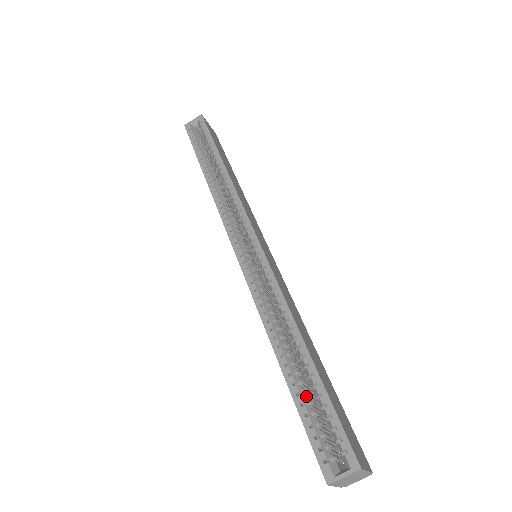
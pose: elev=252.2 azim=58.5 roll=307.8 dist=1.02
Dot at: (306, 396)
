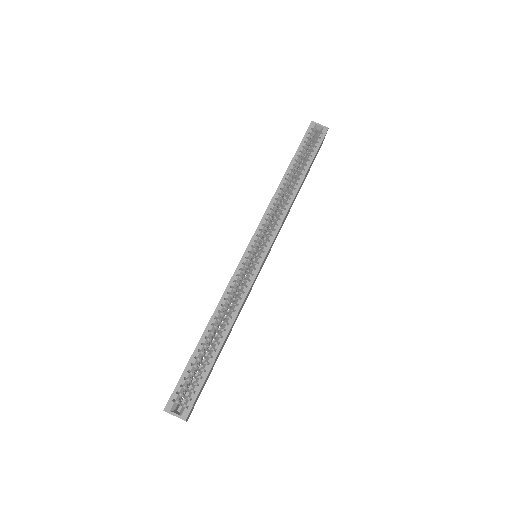
Dot at: (198, 362)
